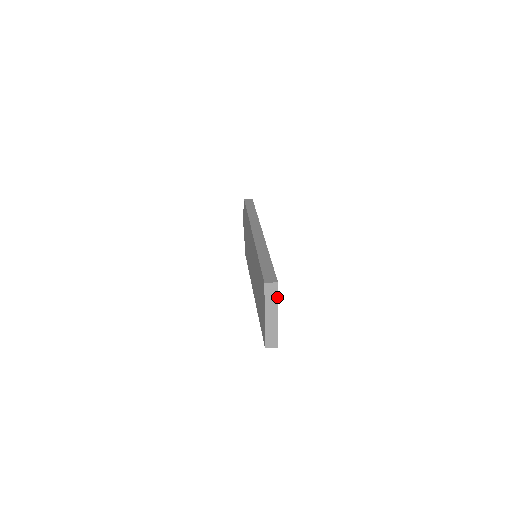
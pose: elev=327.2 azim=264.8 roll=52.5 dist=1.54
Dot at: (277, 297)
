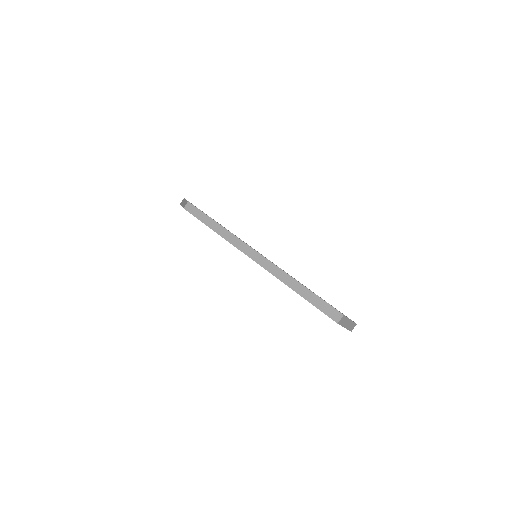
Dot at: (346, 317)
